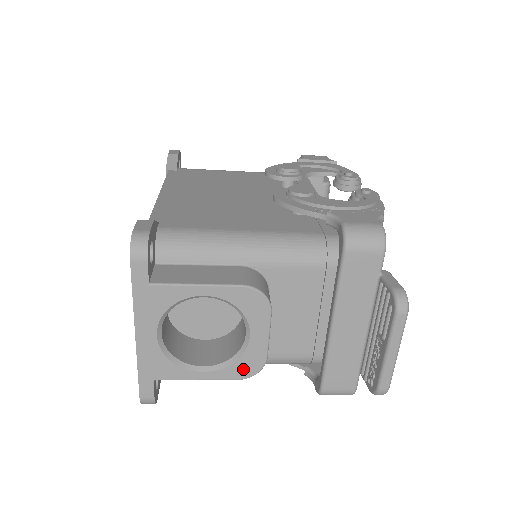
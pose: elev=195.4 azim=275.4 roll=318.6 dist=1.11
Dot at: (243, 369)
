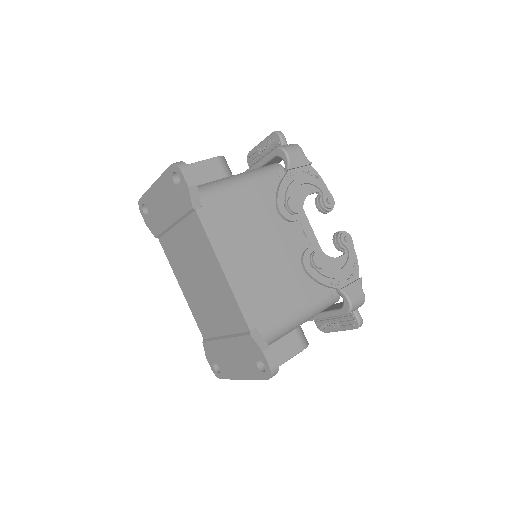
Dot at: occluded
